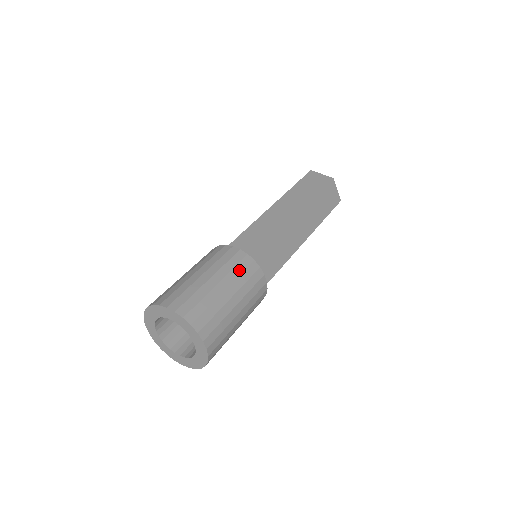
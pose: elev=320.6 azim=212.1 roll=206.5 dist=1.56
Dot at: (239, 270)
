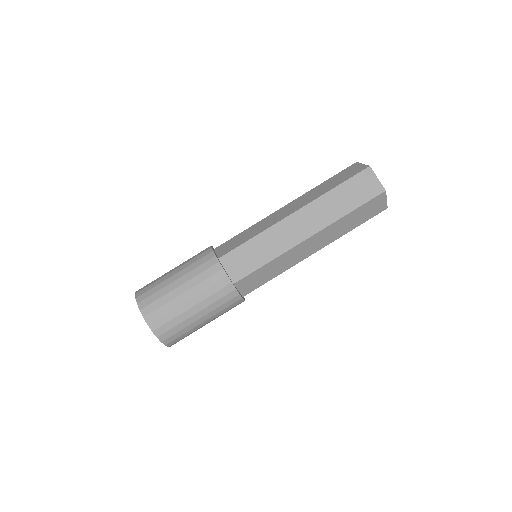
Dot at: occluded
